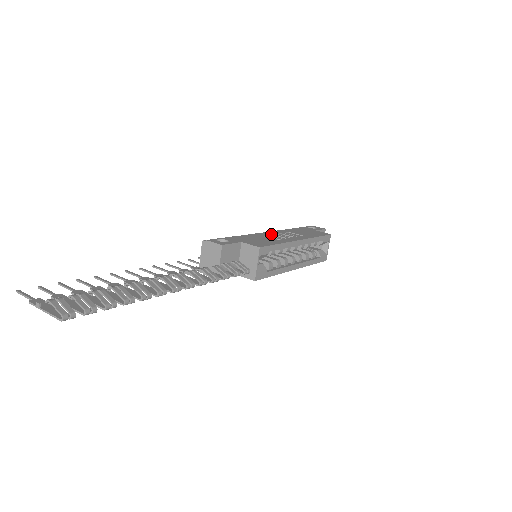
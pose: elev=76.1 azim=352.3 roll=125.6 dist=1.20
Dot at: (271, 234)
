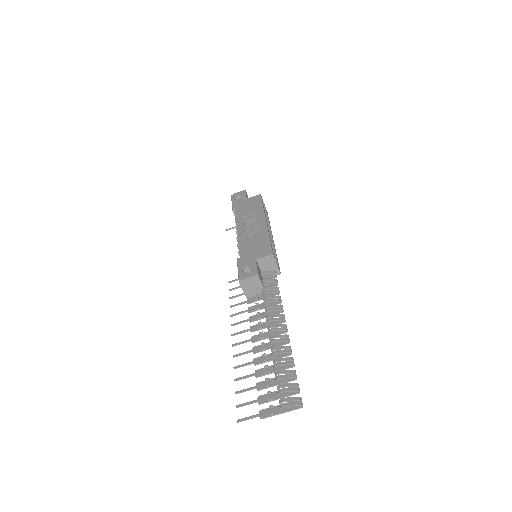
Dot at: (245, 232)
